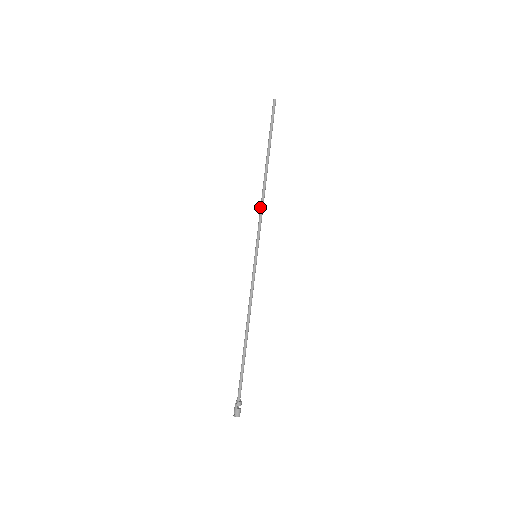
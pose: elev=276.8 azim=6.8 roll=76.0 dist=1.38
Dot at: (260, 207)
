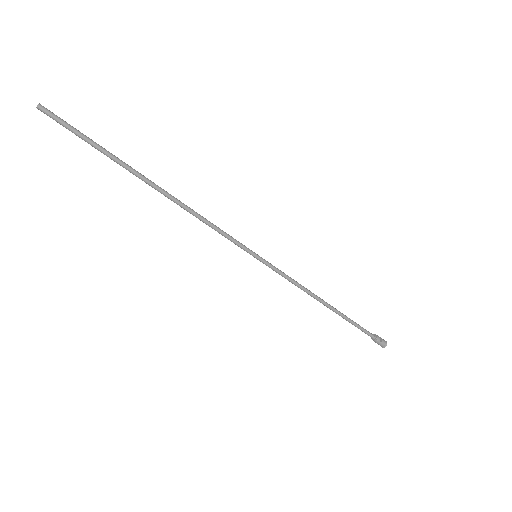
Dot at: occluded
